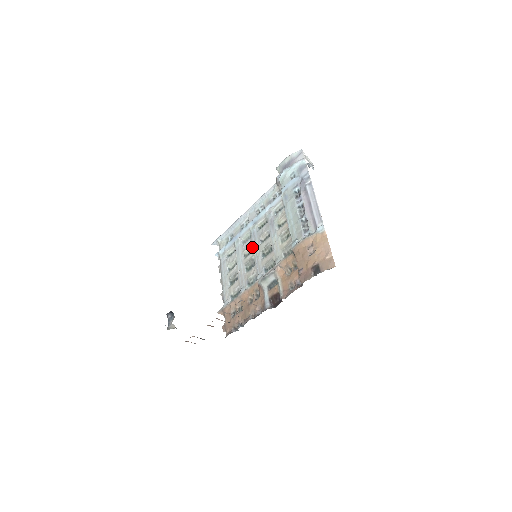
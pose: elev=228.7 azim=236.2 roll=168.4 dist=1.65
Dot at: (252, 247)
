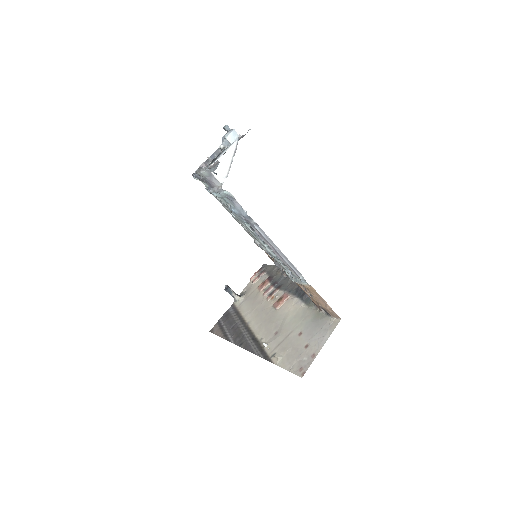
Dot at: occluded
